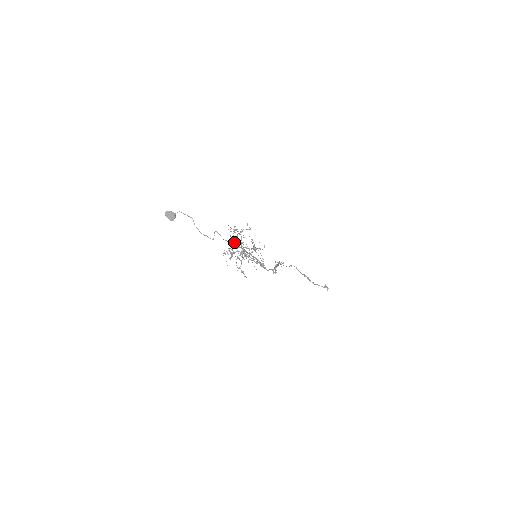
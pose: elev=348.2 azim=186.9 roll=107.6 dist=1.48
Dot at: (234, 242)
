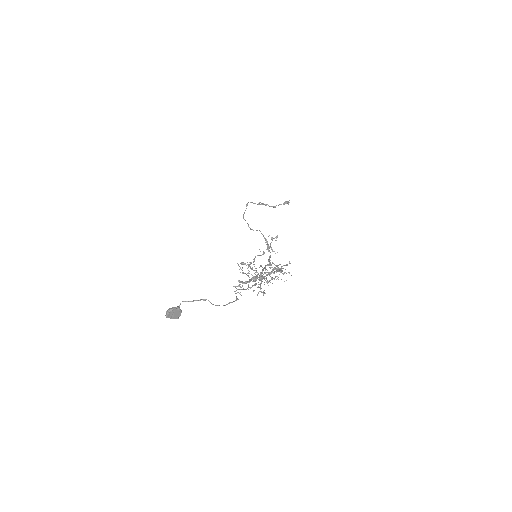
Dot at: occluded
